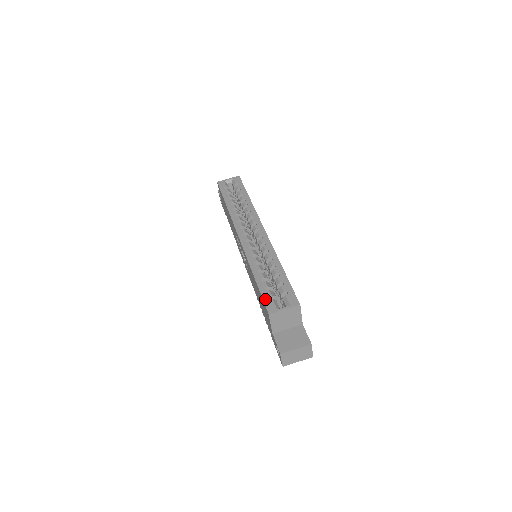
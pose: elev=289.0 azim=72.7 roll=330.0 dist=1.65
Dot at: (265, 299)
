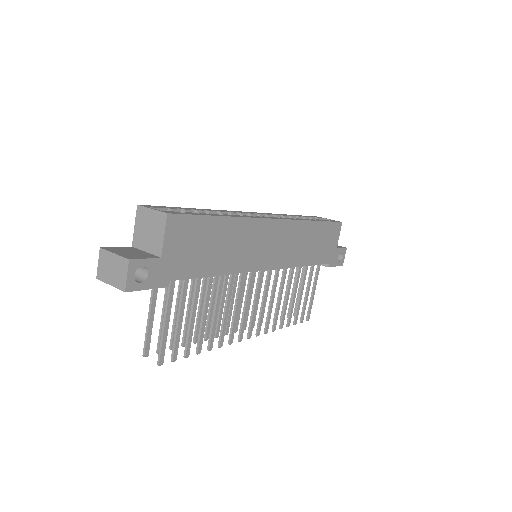
Dot at: (161, 206)
